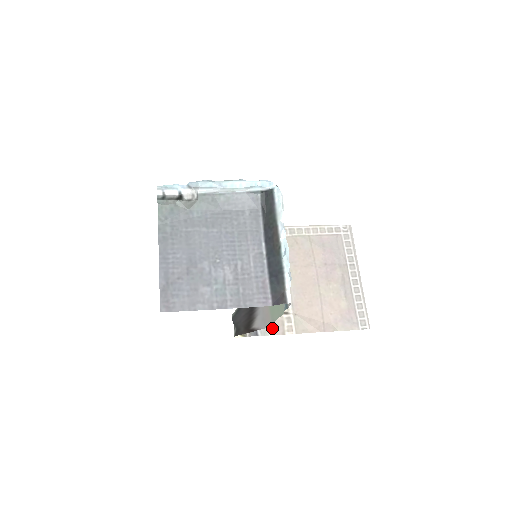
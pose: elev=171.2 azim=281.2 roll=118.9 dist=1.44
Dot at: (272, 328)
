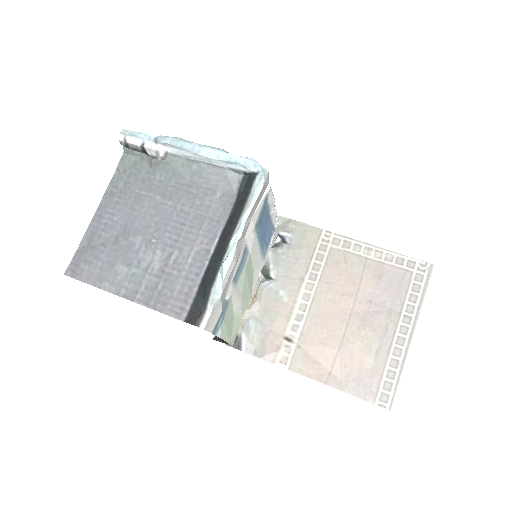
Dot at: (262, 349)
